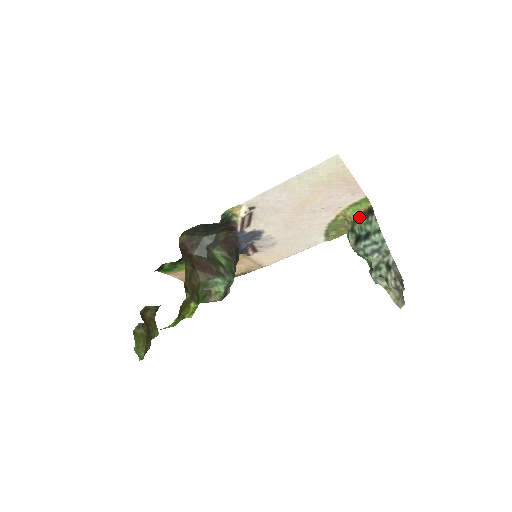
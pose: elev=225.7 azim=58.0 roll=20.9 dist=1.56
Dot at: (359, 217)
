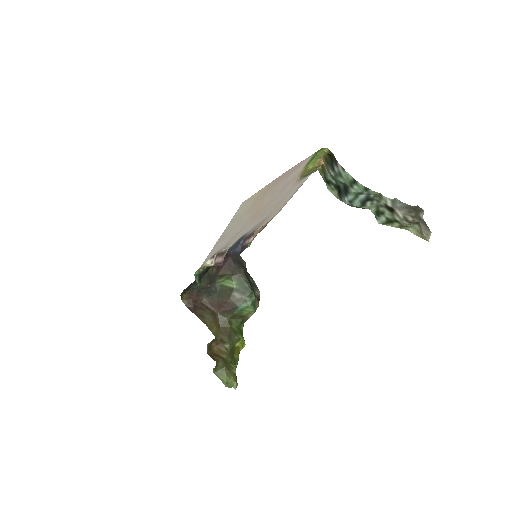
Dot at: (325, 164)
